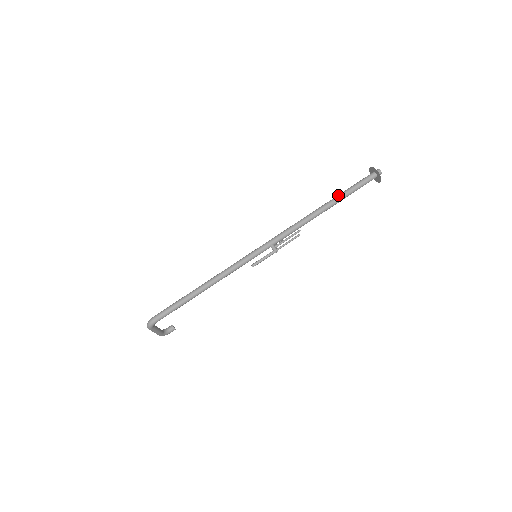
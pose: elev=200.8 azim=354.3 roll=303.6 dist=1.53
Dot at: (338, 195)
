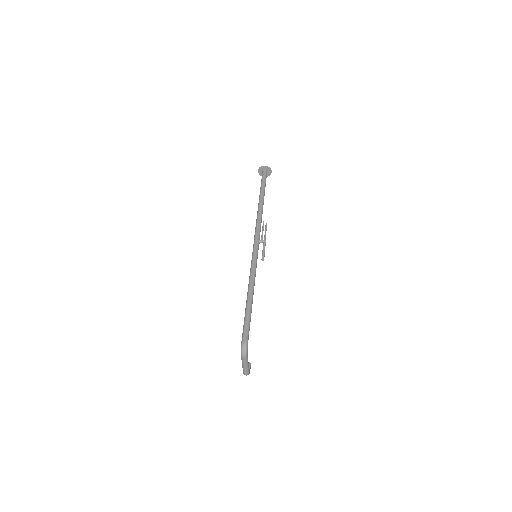
Dot at: (260, 191)
